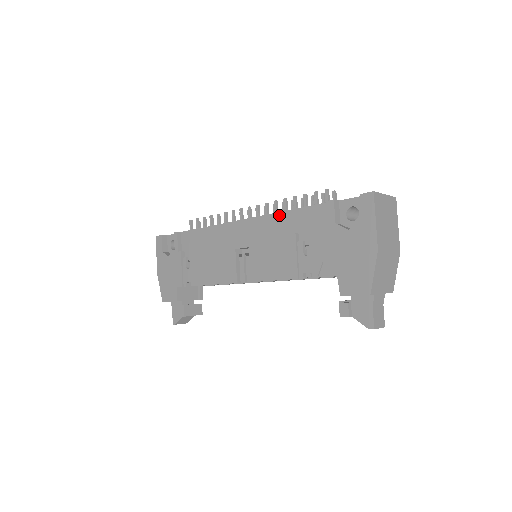
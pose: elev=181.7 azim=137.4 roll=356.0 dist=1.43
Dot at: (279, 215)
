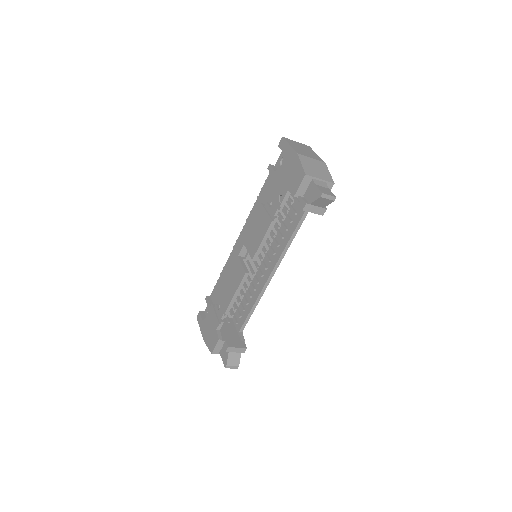
Dot at: (252, 210)
